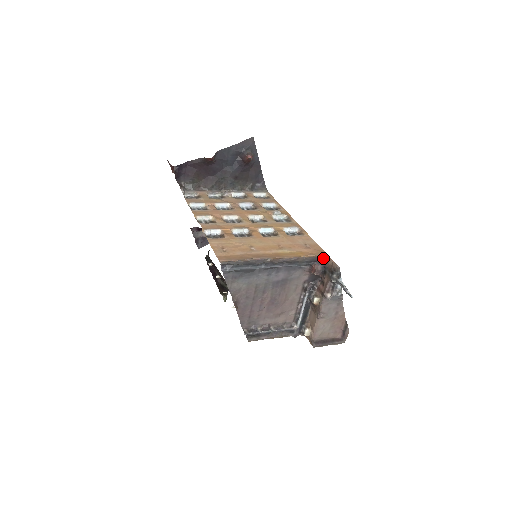
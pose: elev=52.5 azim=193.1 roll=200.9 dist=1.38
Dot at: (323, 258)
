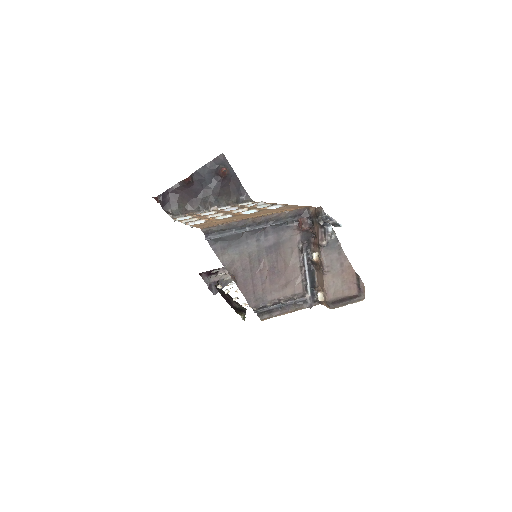
Dot at: (306, 209)
